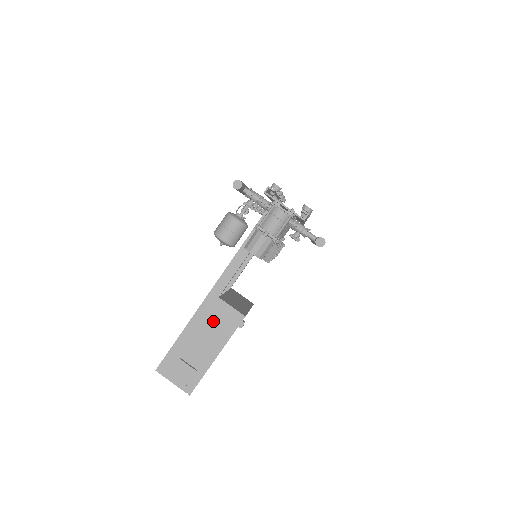
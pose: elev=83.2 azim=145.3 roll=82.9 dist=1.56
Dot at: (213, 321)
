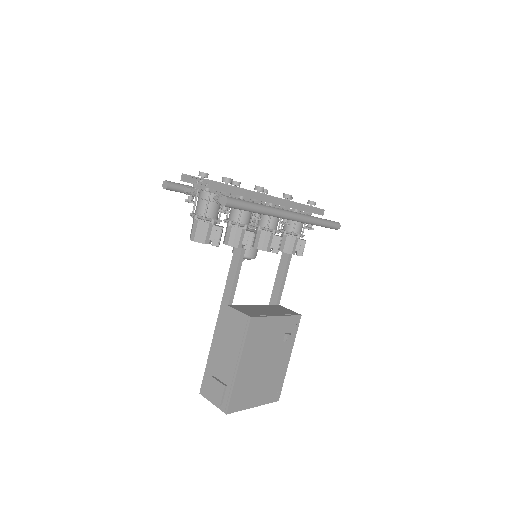
Dot at: (229, 331)
